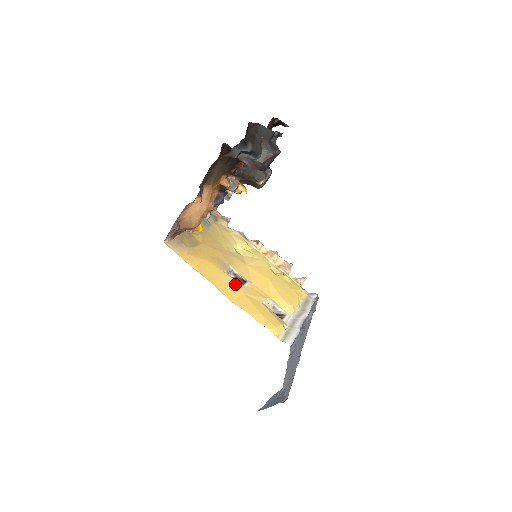
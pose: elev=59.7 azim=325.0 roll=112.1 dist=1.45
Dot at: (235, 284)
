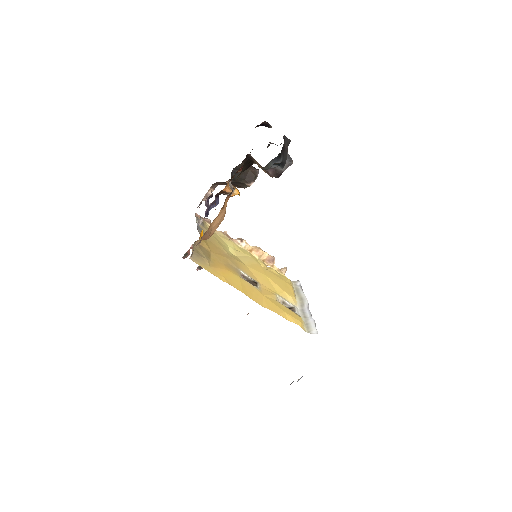
Dot at: (253, 288)
